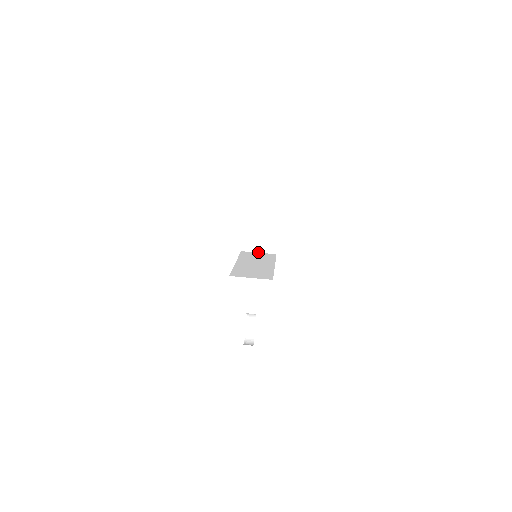
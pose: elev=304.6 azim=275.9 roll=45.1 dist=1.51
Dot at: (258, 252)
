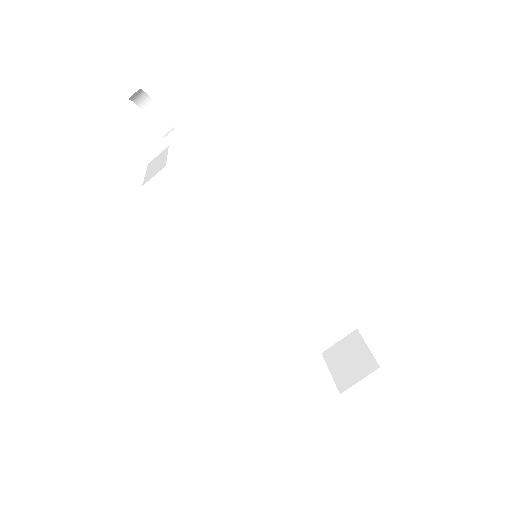
Dot at: (279, 278)
